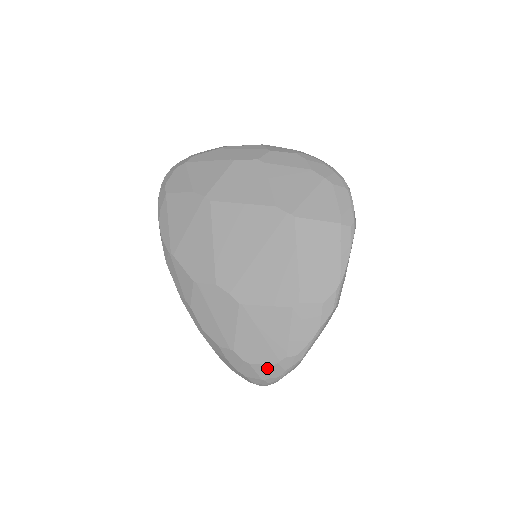
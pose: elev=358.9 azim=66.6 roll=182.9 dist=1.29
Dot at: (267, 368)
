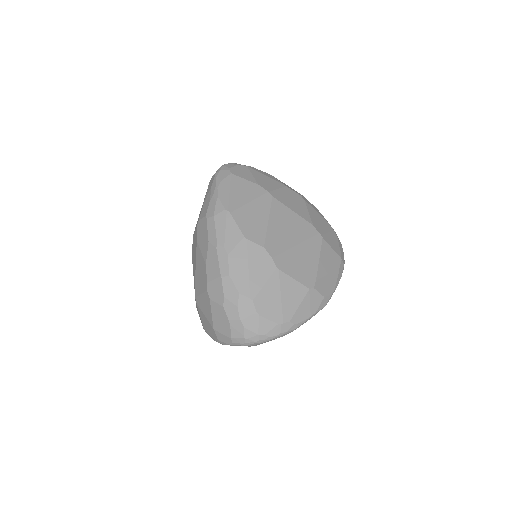
Dot at: (270, 325)
